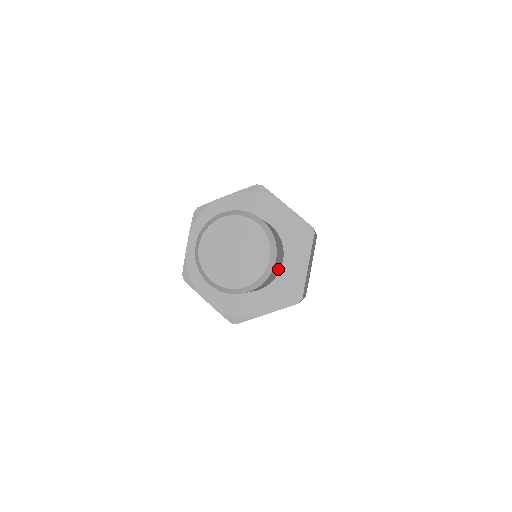
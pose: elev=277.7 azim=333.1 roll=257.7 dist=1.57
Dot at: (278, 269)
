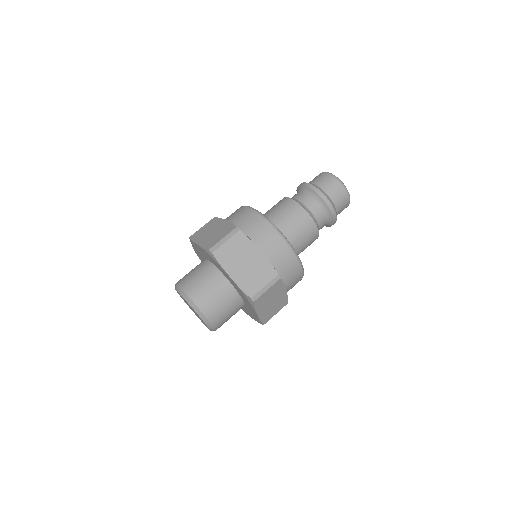
Dot at: (237, 311)
